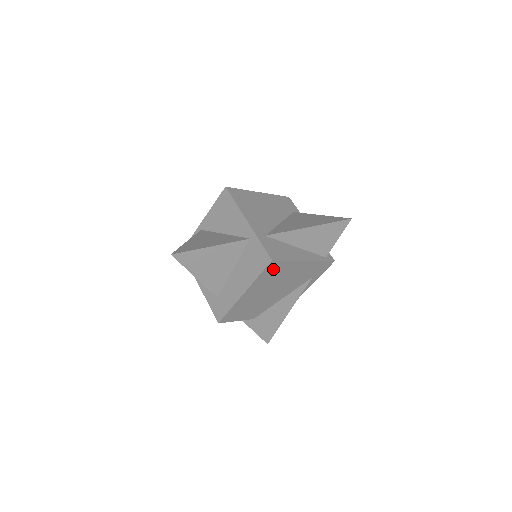
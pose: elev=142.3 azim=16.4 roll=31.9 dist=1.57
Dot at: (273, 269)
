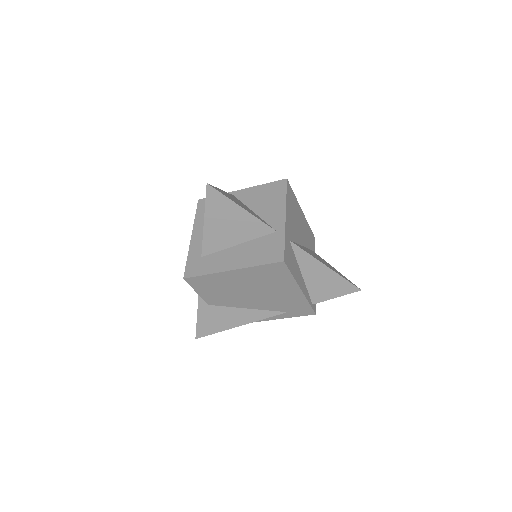
Dot at: (275, 271)
